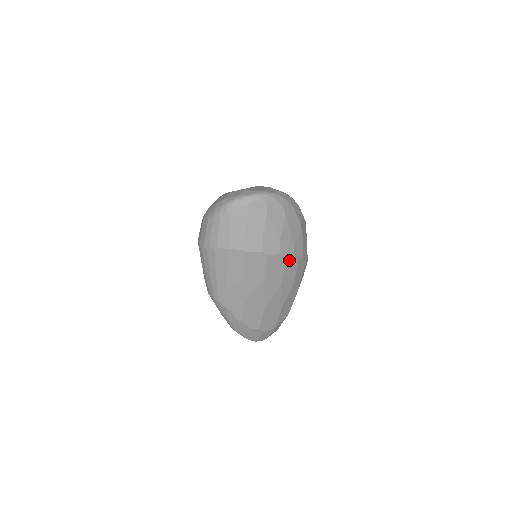
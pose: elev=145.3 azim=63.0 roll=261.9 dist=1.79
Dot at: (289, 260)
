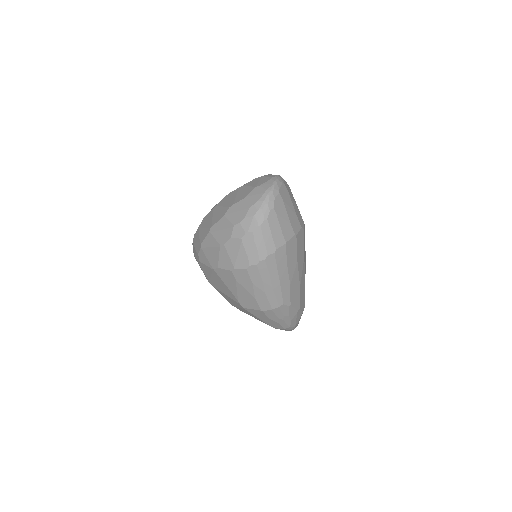
Dot at: occluded
